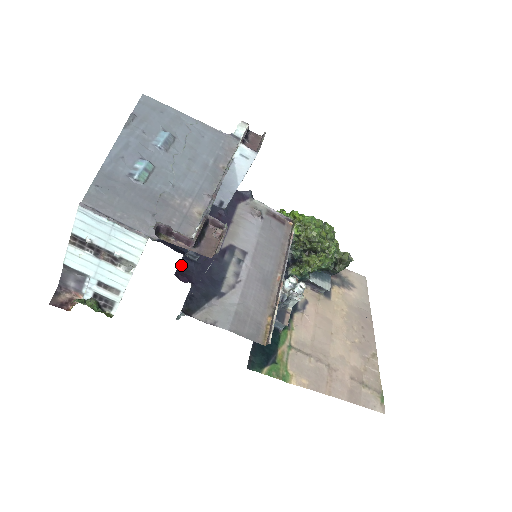
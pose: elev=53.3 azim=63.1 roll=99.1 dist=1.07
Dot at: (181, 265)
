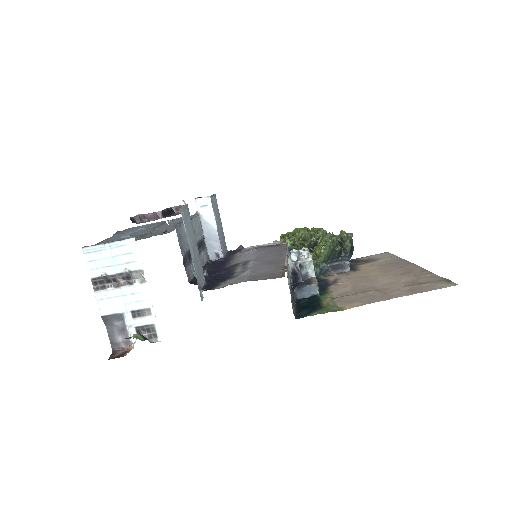
Dot at: (194, 280)
